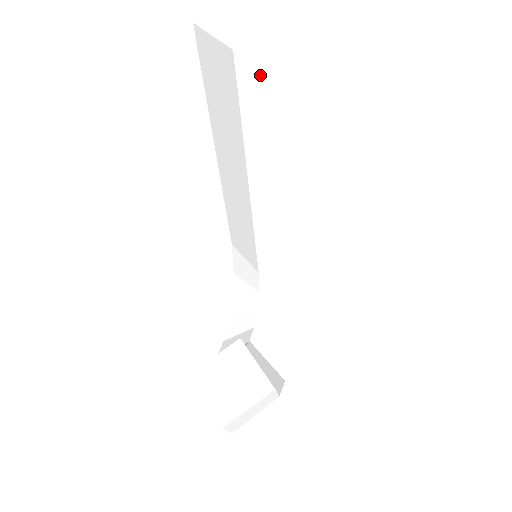
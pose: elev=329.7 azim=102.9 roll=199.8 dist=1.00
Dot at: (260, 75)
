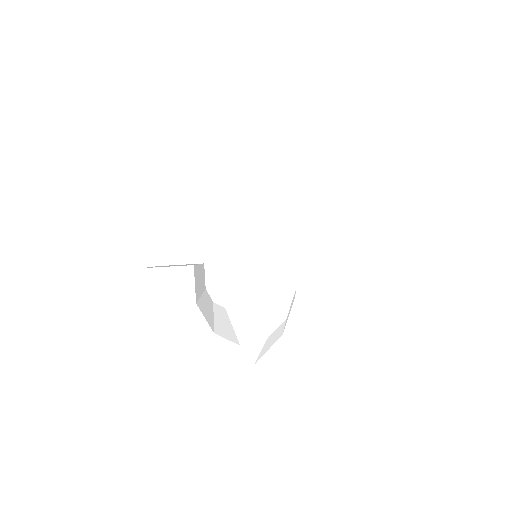
Dot at: (289, 132)
